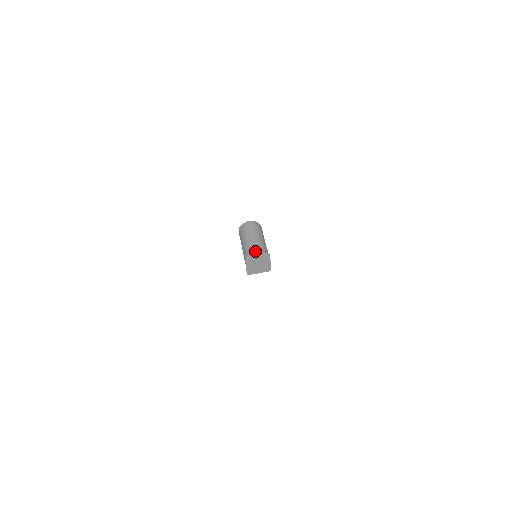
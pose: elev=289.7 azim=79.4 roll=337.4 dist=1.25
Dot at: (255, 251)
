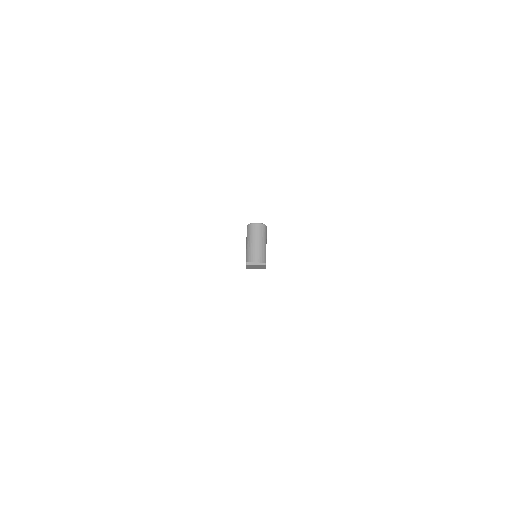
Dot at: (255, 258)
